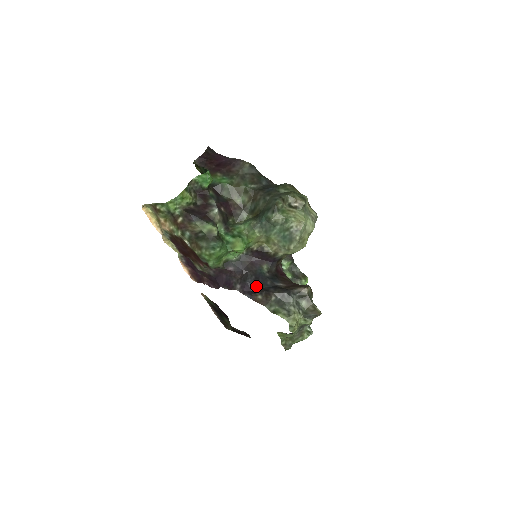
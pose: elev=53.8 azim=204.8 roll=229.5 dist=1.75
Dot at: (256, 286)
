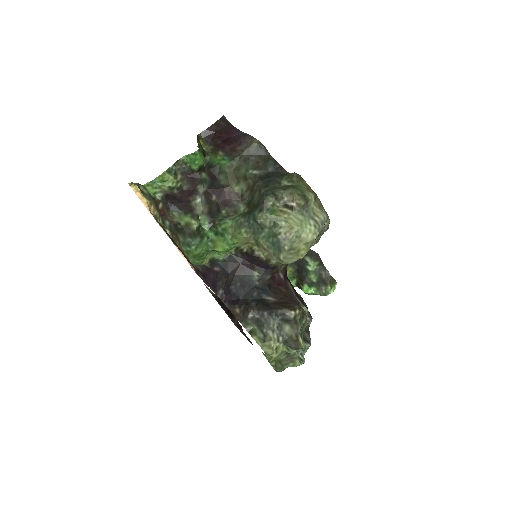
Dot at: (239, 296)
